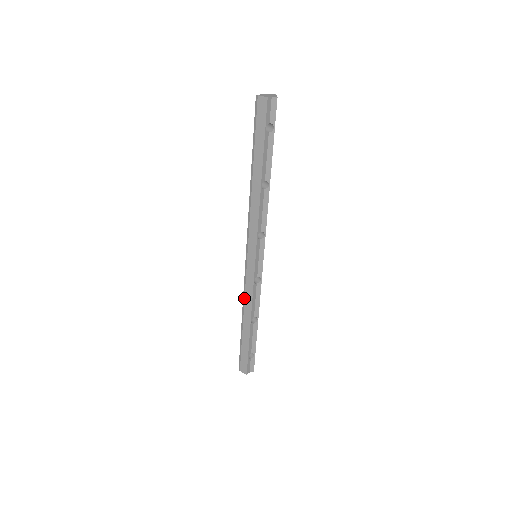
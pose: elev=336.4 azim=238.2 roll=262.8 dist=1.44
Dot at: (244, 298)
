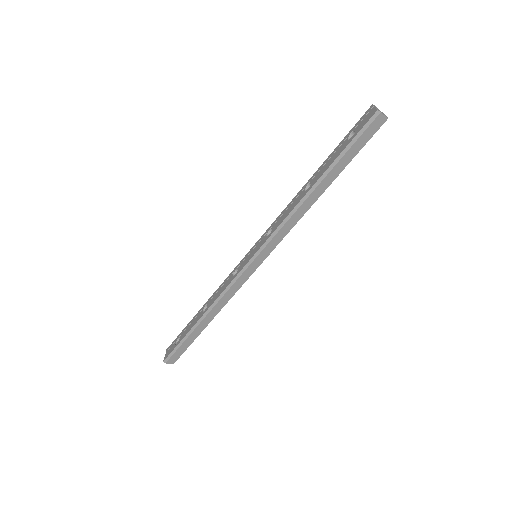
Dot at: (221, 298)
